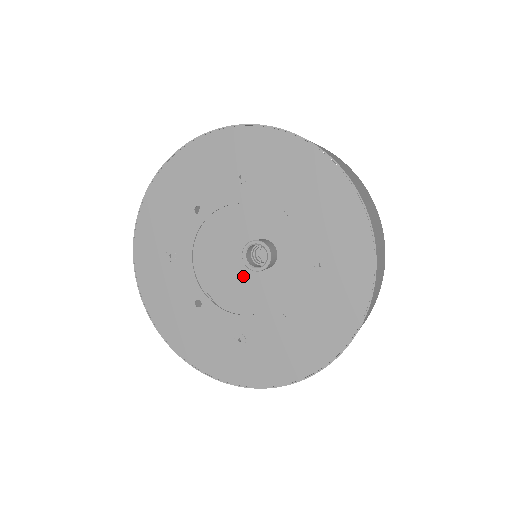
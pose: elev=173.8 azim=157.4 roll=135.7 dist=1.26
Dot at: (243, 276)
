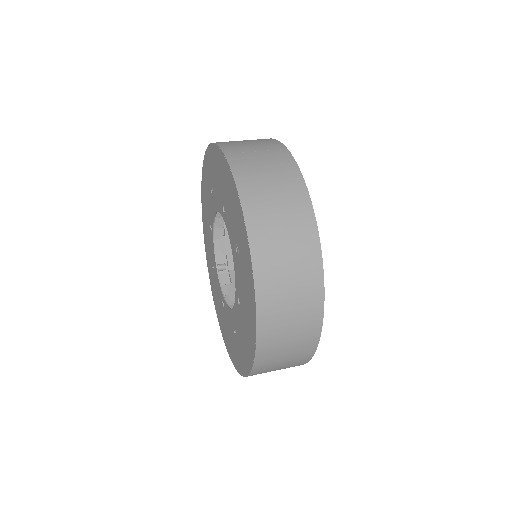
Dot at: occluded
